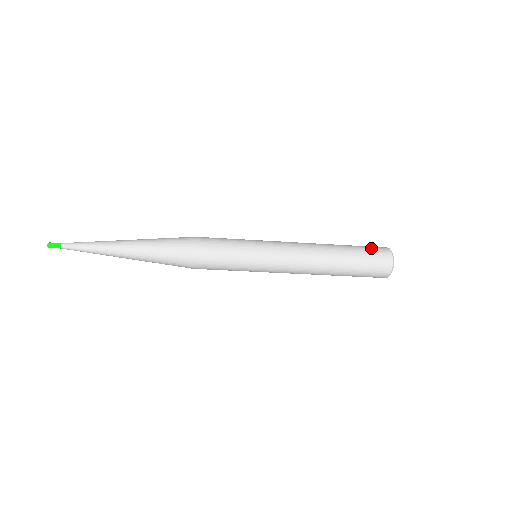
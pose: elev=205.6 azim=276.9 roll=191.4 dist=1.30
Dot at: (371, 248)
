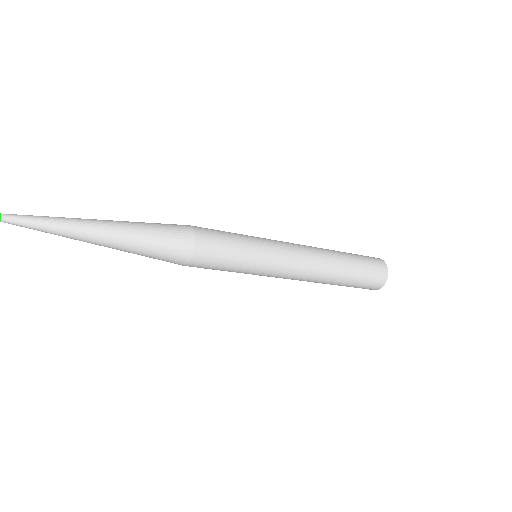
Dot at: (366, 256)
